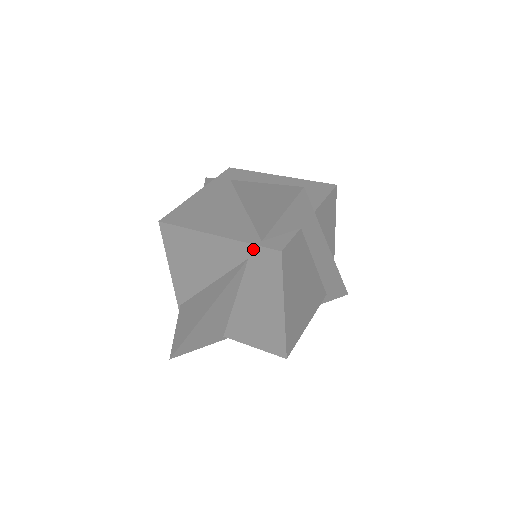
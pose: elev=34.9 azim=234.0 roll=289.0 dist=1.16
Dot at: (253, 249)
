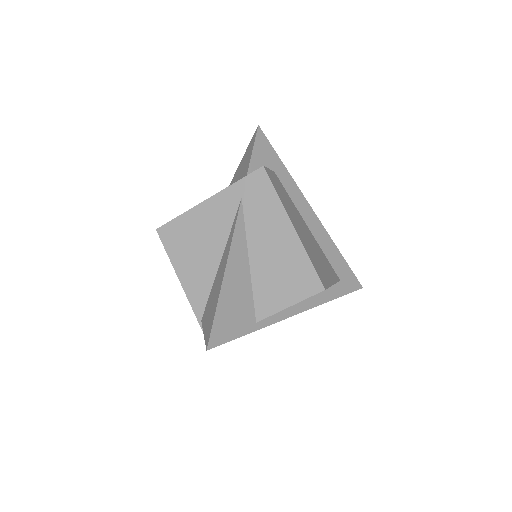
Dot at: (241, 184)
